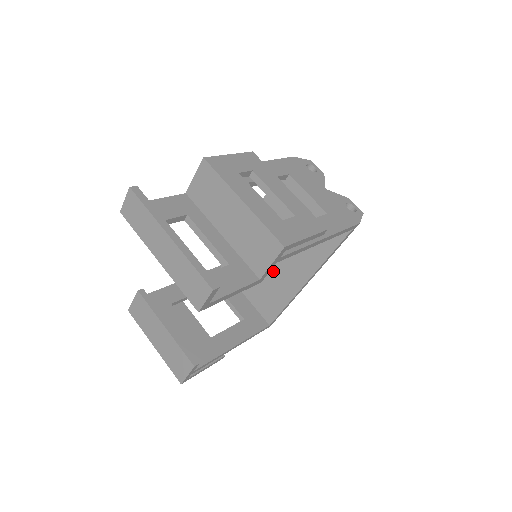
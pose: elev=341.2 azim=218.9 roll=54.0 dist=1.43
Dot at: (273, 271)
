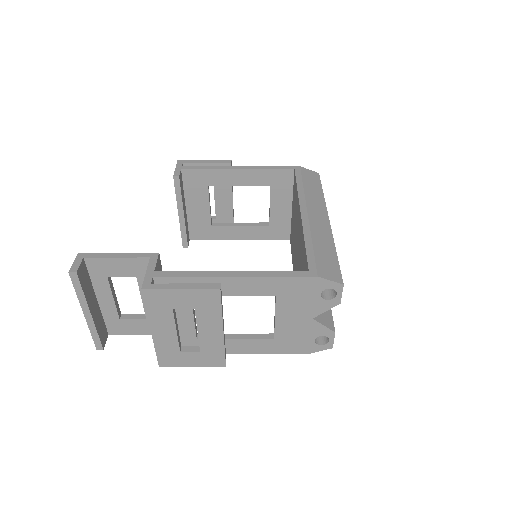
Dot at: (295, 246)
